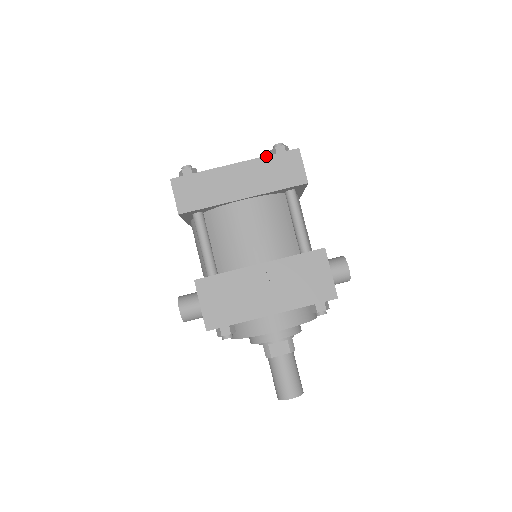
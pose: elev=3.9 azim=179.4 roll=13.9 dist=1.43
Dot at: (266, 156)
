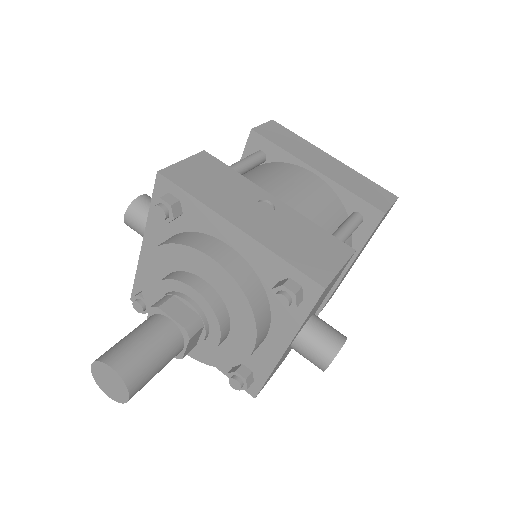
Dot at: (364, 176)
